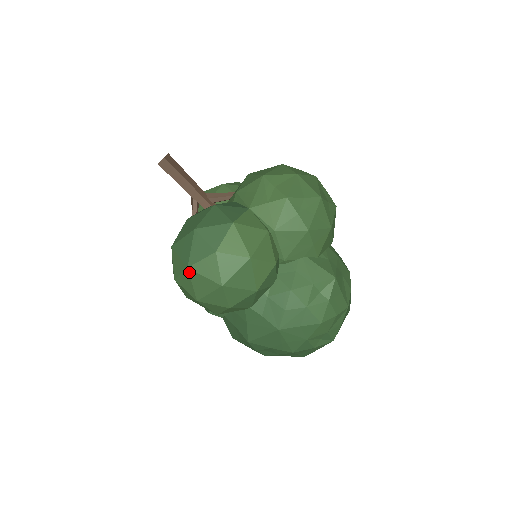
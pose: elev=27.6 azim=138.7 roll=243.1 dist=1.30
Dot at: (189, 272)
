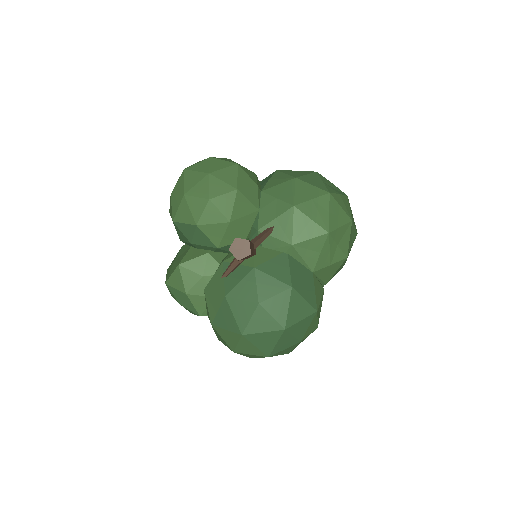
Dot at: occluded
